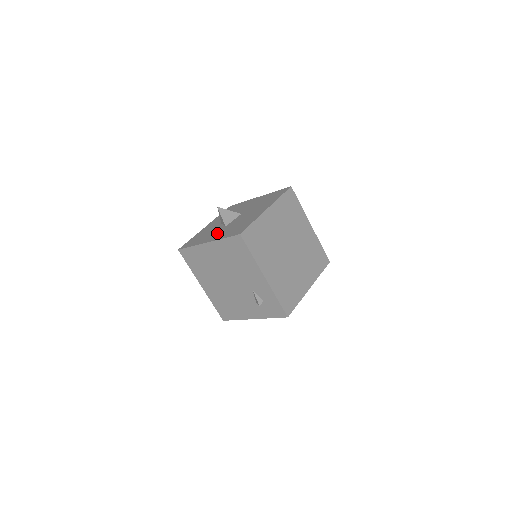
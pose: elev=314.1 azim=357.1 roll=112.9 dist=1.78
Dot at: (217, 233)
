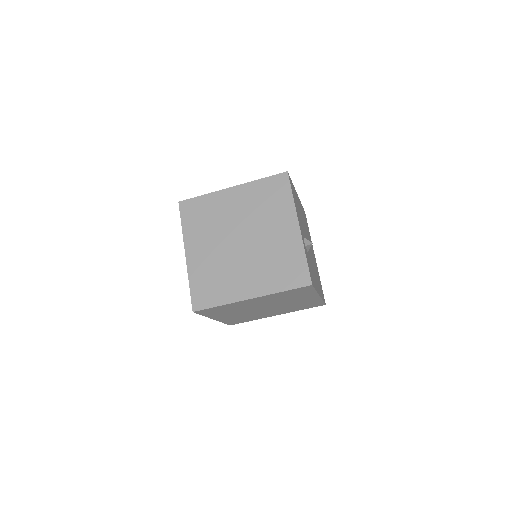
Dot at: occluded
